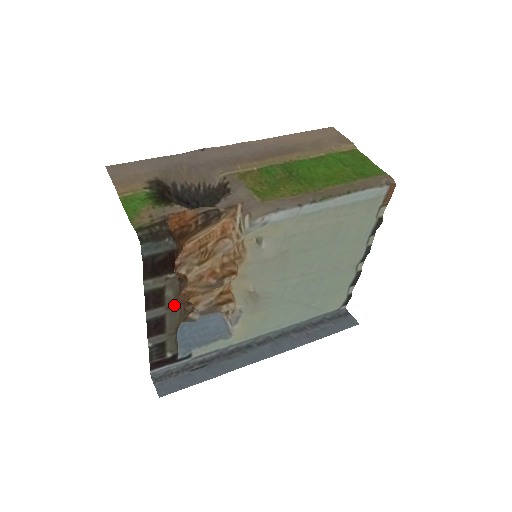
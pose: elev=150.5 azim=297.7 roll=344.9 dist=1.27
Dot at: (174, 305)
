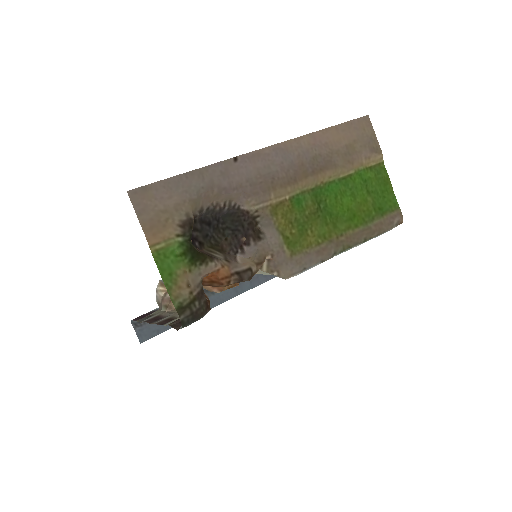
Dot at: occluded
